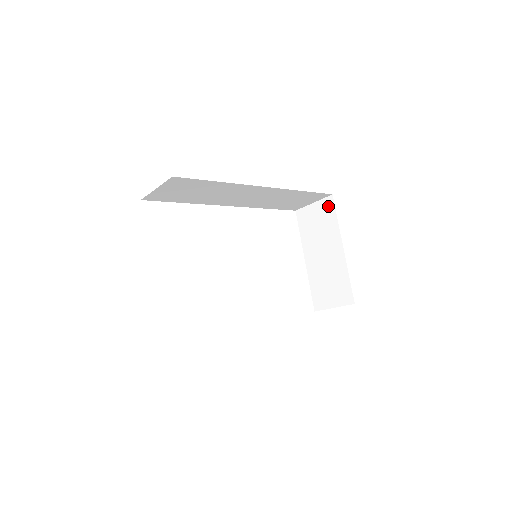
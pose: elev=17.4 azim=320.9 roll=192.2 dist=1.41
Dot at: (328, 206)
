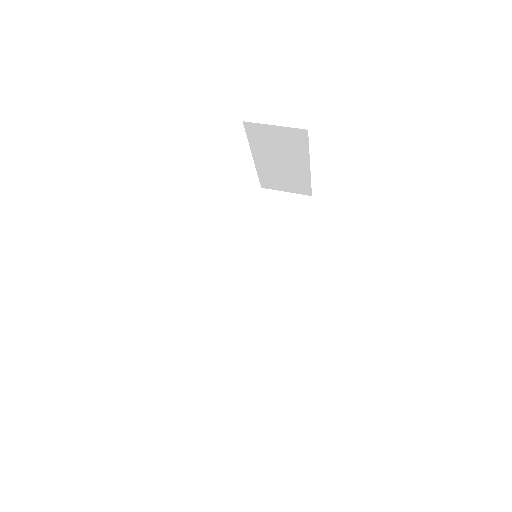
Dot at: (298, 136)
